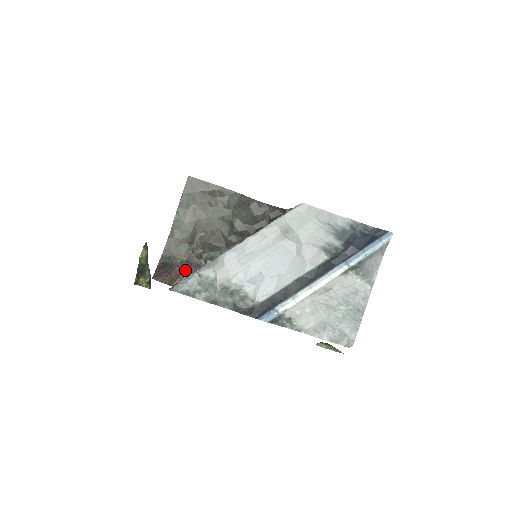
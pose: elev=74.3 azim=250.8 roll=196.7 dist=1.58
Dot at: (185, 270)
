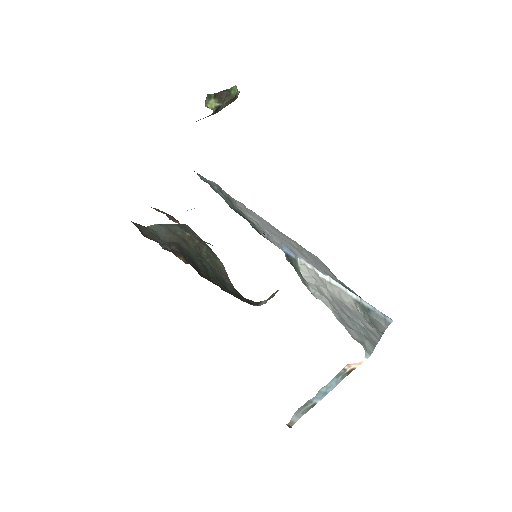
Dot at: (172, 217)
